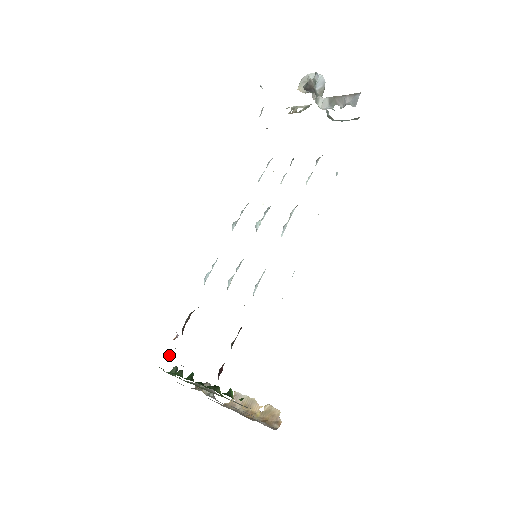
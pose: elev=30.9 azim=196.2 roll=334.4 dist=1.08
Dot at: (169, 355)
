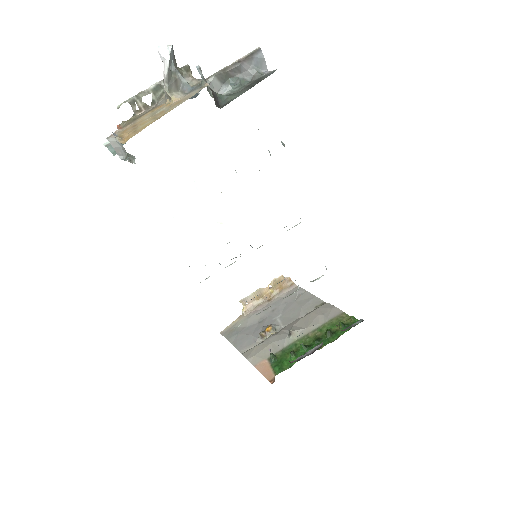
Dot at: (289, 361)
